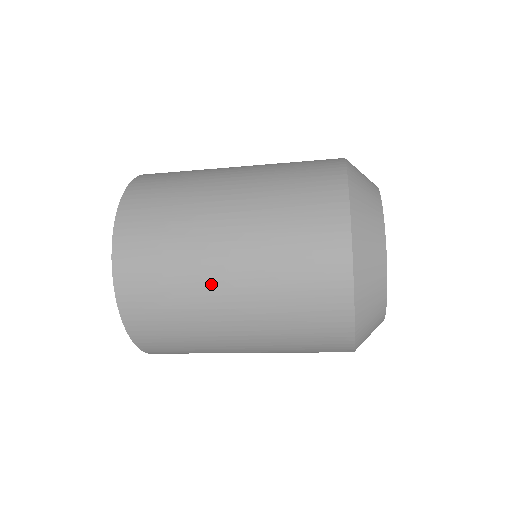
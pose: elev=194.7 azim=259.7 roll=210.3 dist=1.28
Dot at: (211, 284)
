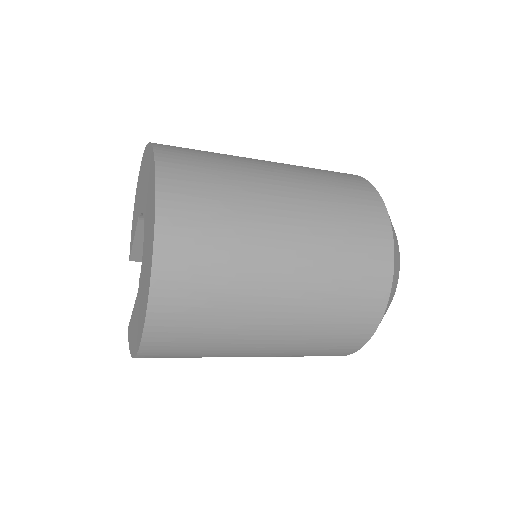
Dot at: (261, 307)
